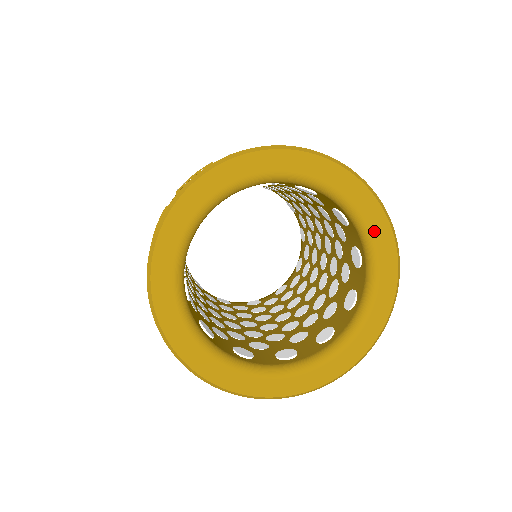
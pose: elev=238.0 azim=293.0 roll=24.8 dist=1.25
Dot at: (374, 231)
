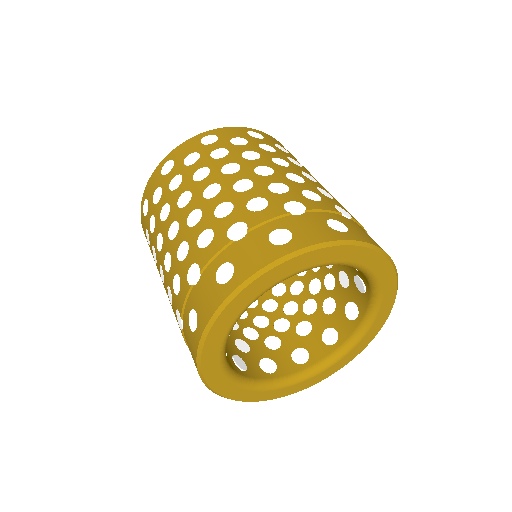
Dot at: (381, 310)
